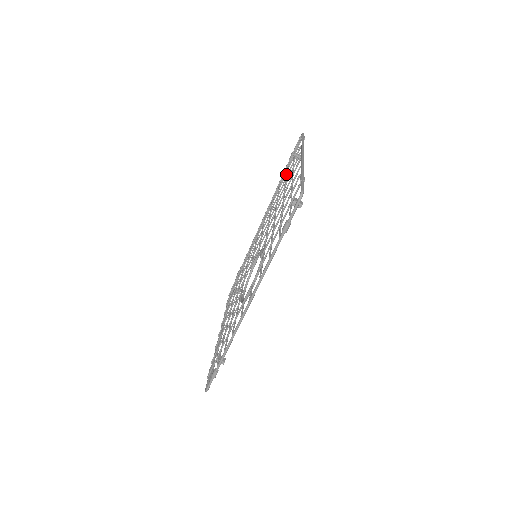
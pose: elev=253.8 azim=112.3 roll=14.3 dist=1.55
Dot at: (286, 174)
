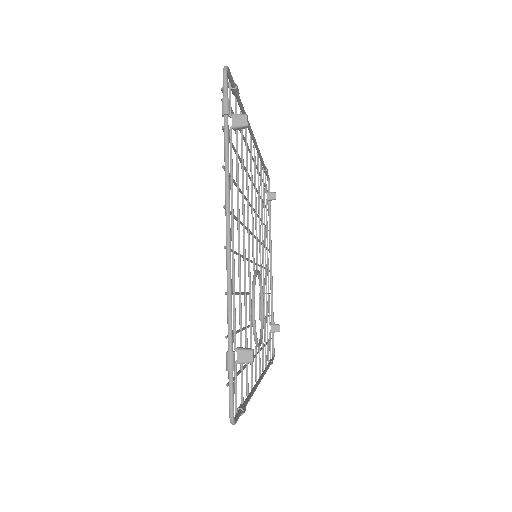
Dot at: (236, 152)
